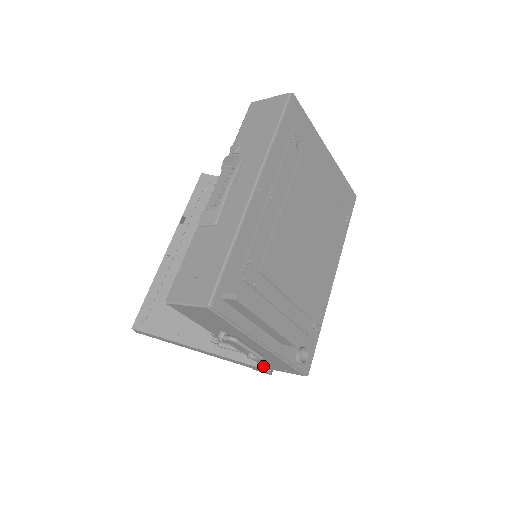
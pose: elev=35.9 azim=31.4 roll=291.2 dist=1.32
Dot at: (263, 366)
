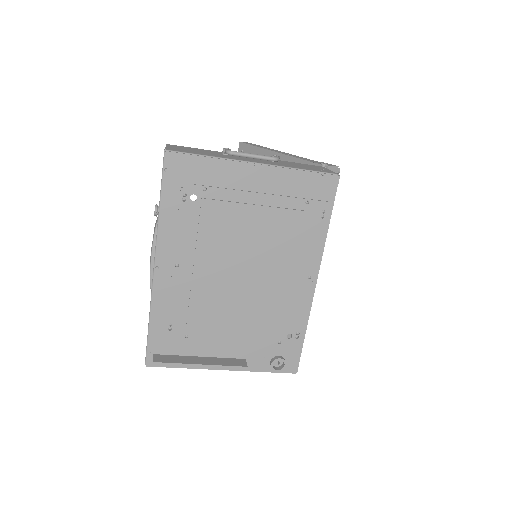
Dot at: occluded
